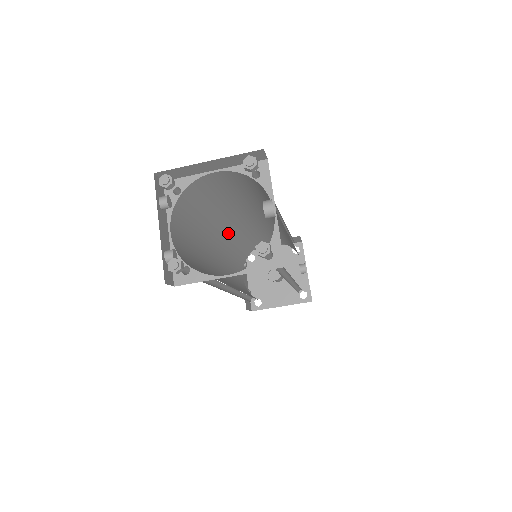
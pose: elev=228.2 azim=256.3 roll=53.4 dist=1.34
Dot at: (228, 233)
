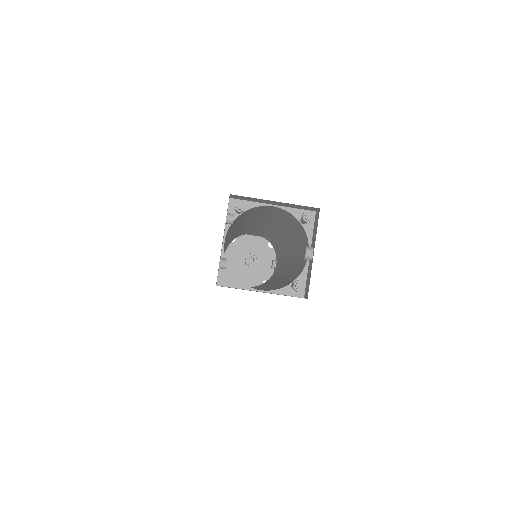
Dot at: (238, 229)
